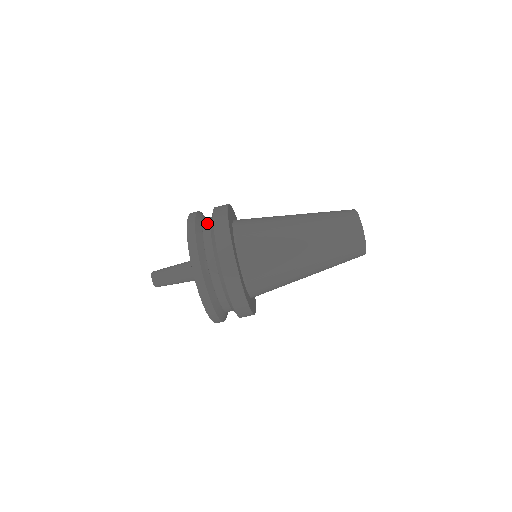
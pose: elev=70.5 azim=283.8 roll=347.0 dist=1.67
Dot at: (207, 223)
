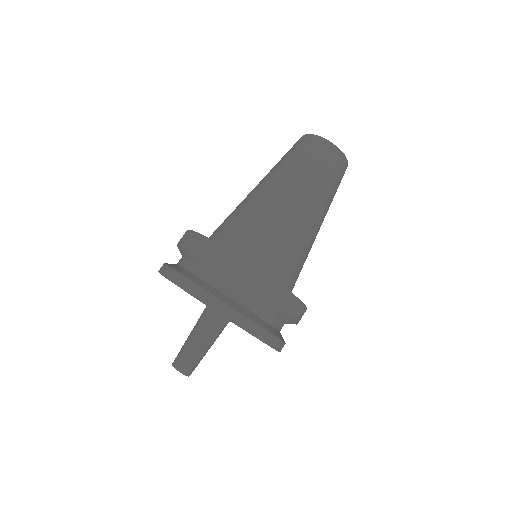
Dot at: (180, 259)
